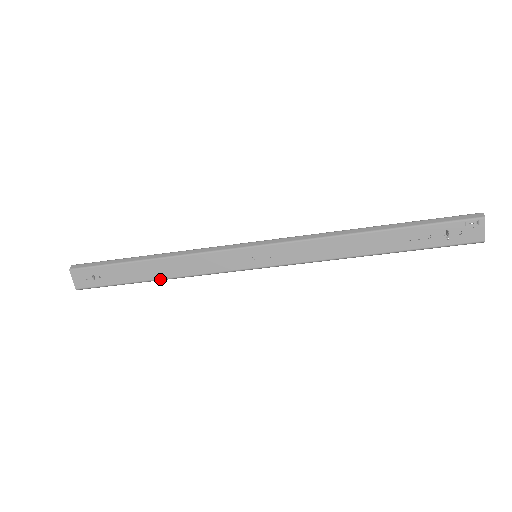
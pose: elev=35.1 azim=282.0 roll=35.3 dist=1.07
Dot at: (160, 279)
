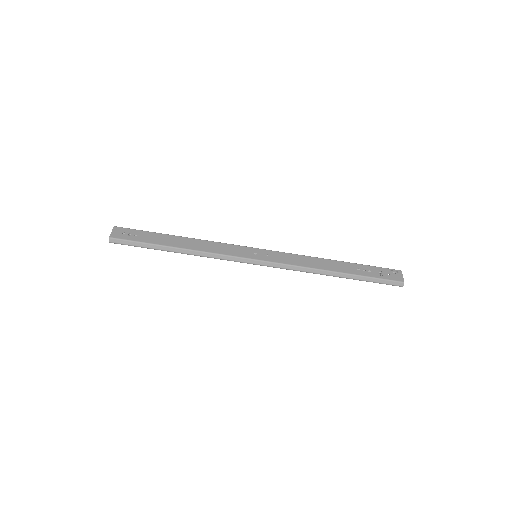
Dot at: (181, 248)
